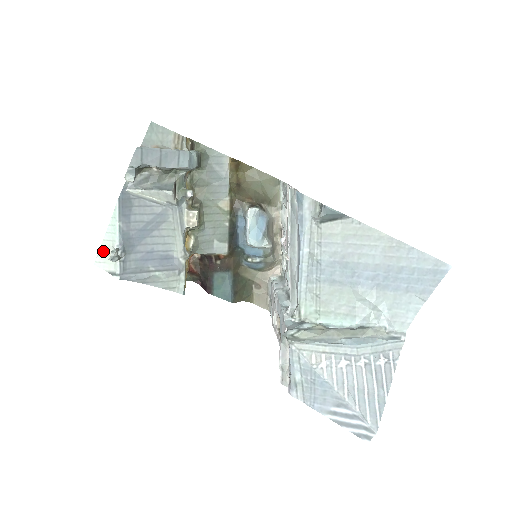
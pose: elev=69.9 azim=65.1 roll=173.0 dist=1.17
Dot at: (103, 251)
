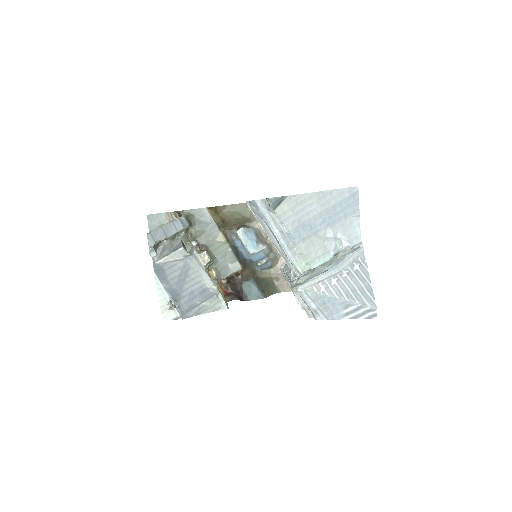
Dot at: (163, 309)
